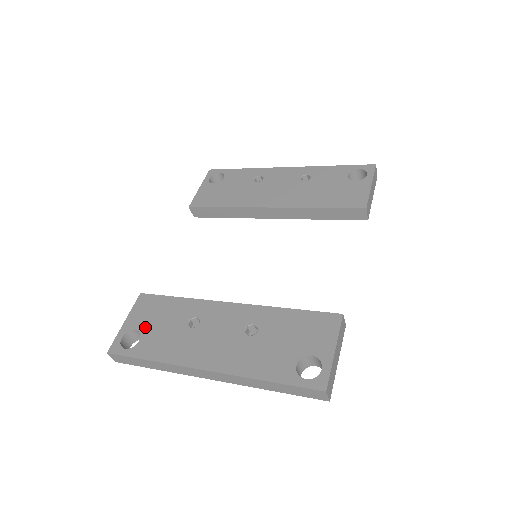
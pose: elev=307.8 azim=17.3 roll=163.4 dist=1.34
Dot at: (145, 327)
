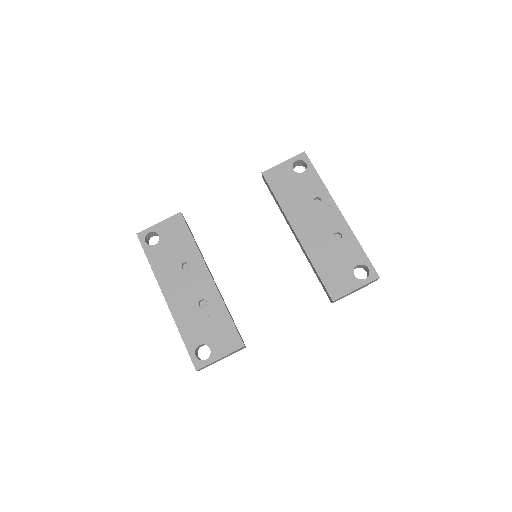
Dot at: (164, 239)
